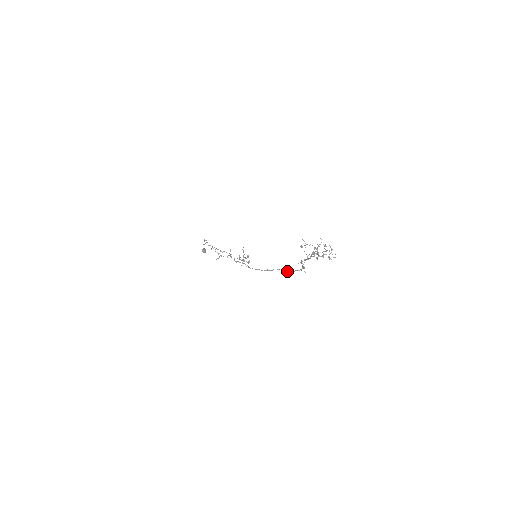
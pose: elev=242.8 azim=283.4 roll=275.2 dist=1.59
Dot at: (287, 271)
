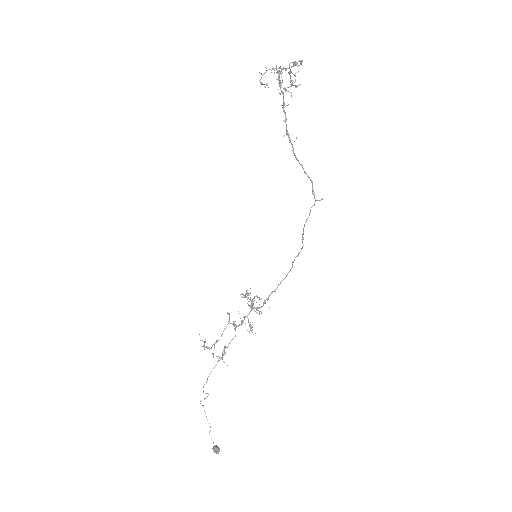
Dot at: occluded
